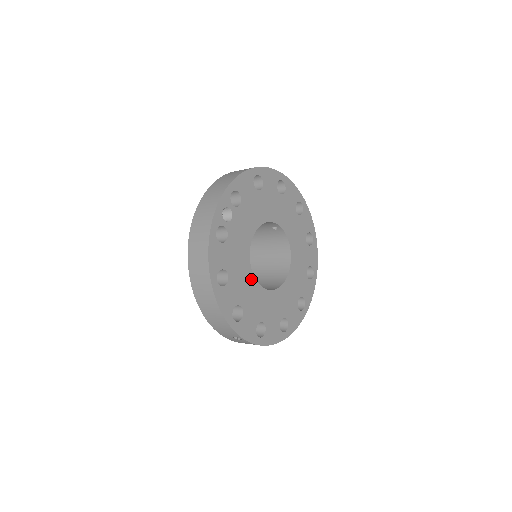
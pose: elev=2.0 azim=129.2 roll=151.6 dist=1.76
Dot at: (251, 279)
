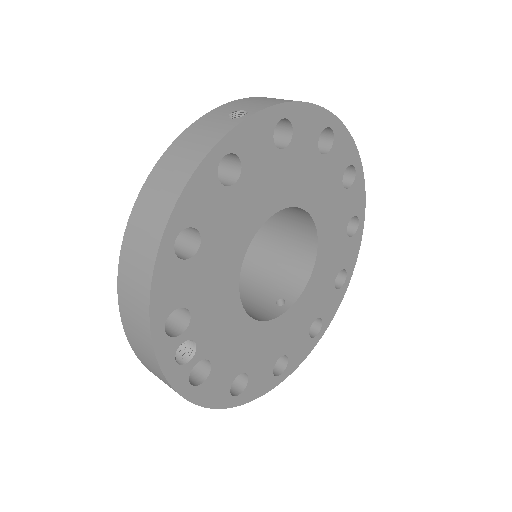
Dot at: (273, 326)
